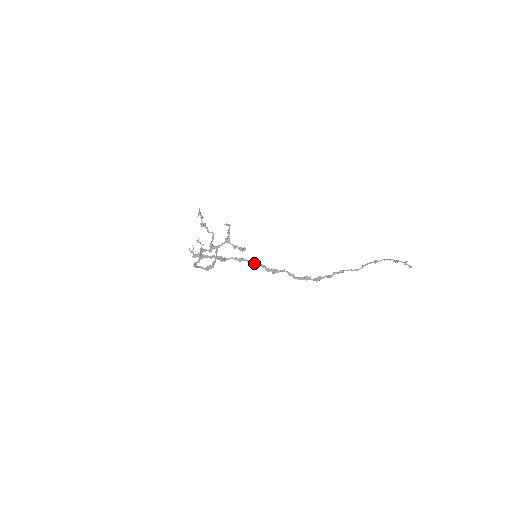
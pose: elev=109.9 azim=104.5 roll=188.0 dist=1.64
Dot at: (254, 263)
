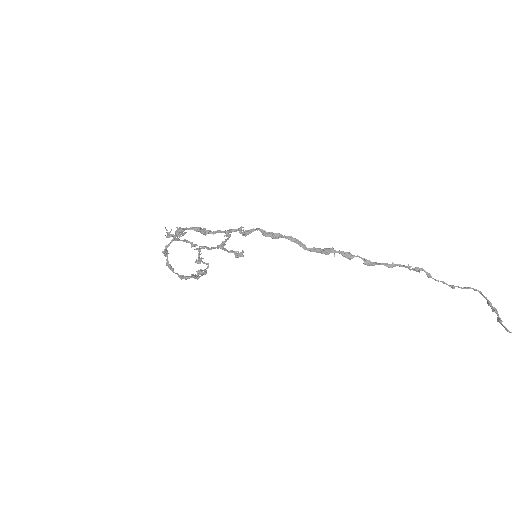
Dot at: (247, 230)
